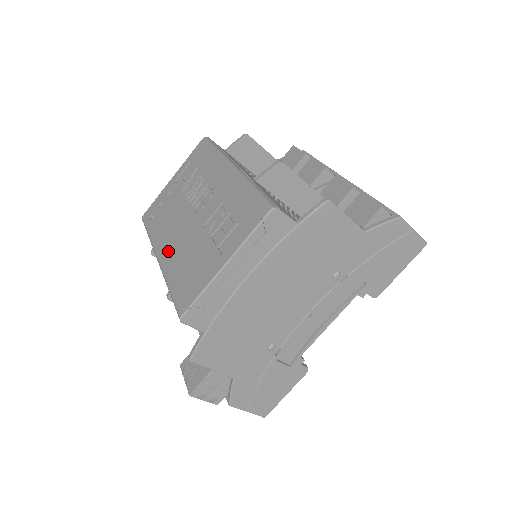
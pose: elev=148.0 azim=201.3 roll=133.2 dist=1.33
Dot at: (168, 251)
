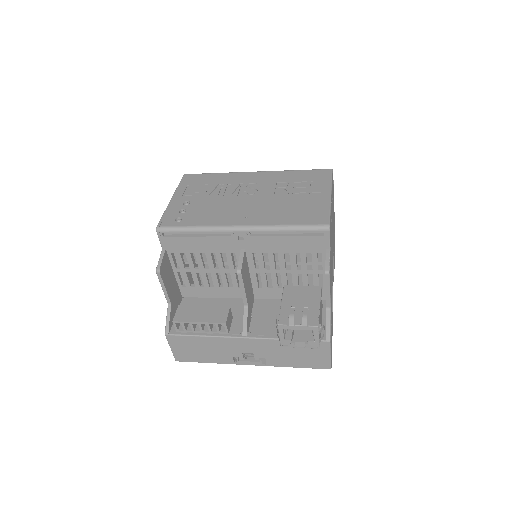
Dot at: (249, 217)
